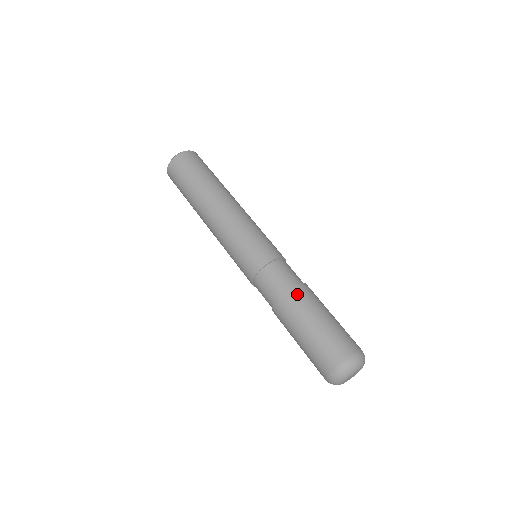
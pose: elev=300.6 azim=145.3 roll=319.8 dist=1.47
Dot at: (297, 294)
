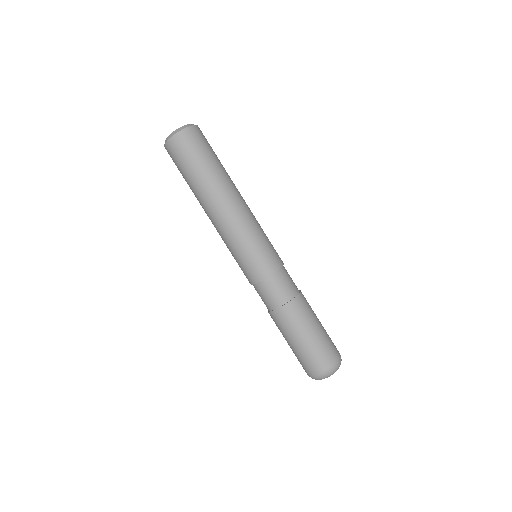
Dot at: (280, 316)
